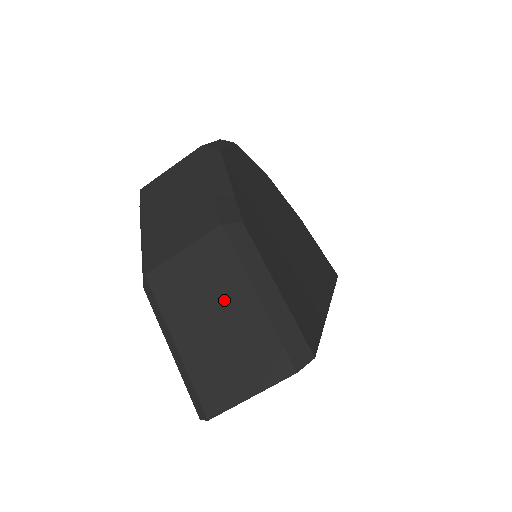
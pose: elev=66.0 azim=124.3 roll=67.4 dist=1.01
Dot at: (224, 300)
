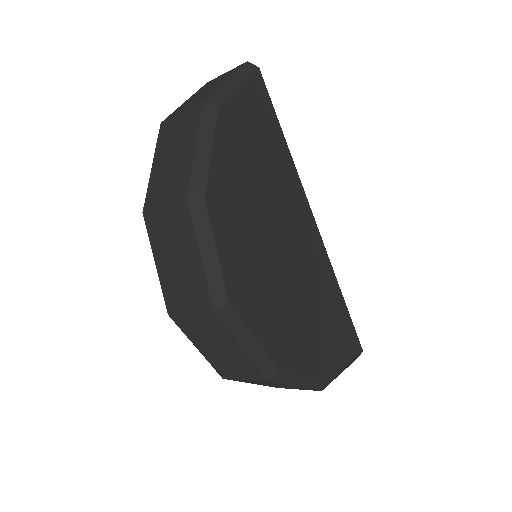
Dot at: occluded
